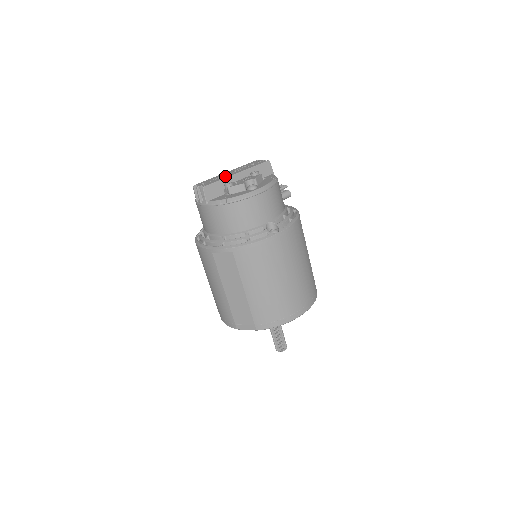
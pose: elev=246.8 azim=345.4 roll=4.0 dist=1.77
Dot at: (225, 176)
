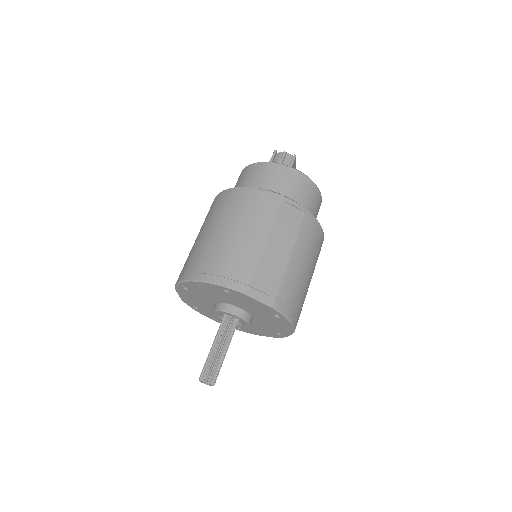
Dot at: occluded
